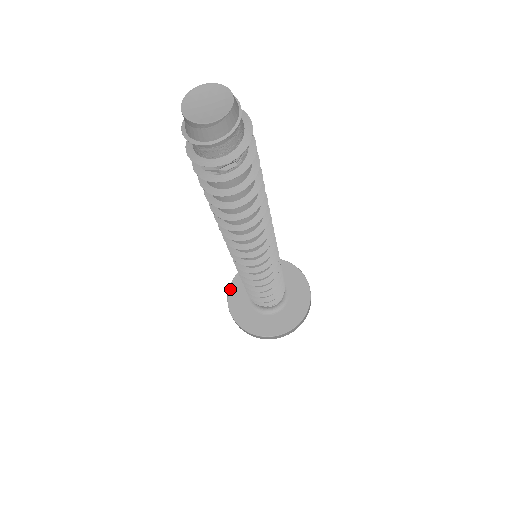
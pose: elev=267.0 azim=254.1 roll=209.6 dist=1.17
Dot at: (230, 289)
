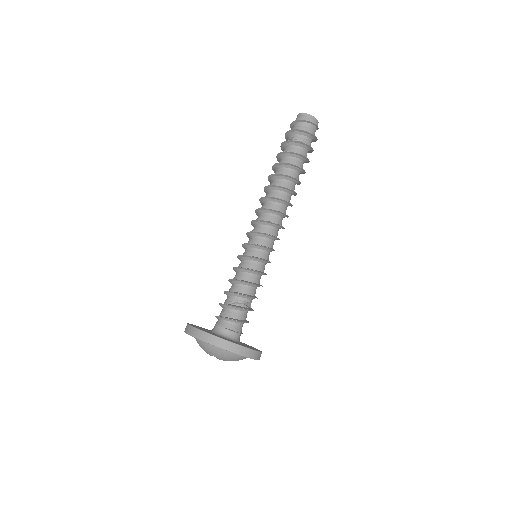
Dot at: (201, 327)
